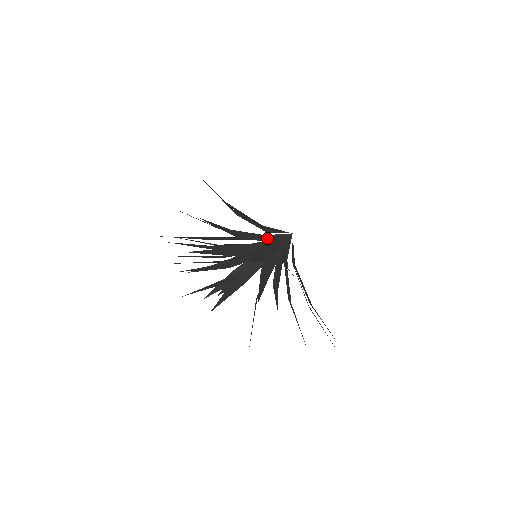
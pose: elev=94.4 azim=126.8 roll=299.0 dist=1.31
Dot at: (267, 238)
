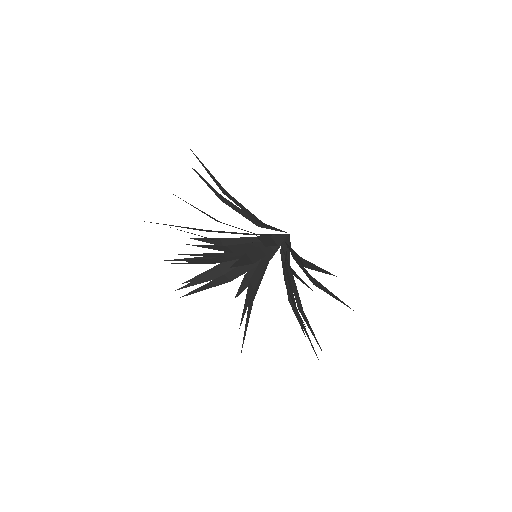
Dot at: (273, 240)
